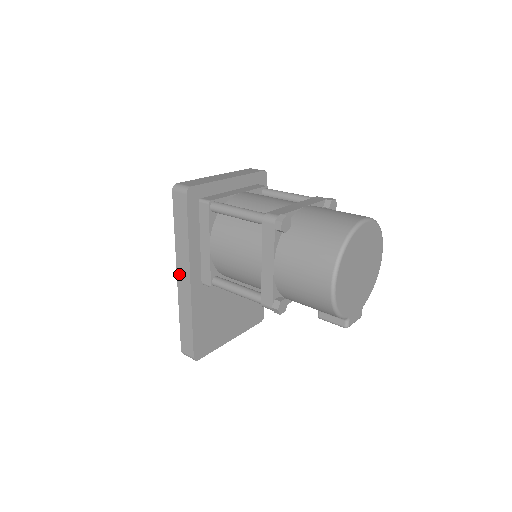
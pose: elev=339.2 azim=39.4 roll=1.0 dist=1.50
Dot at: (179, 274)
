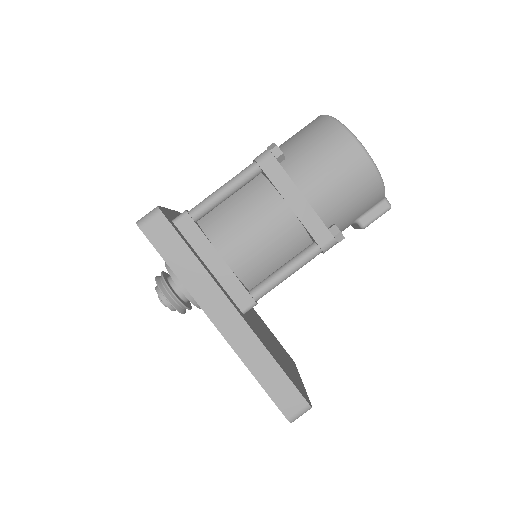
Dot at: (215, 319)
